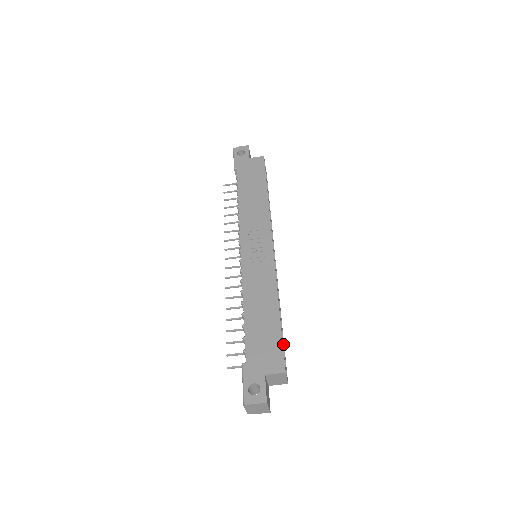
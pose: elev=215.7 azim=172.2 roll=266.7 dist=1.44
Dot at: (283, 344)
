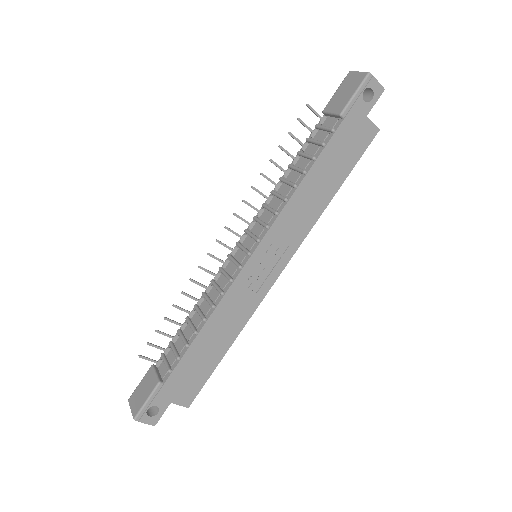
Dot at: occluded
